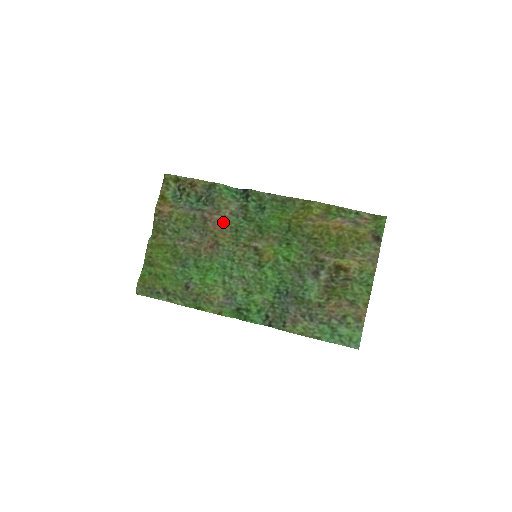
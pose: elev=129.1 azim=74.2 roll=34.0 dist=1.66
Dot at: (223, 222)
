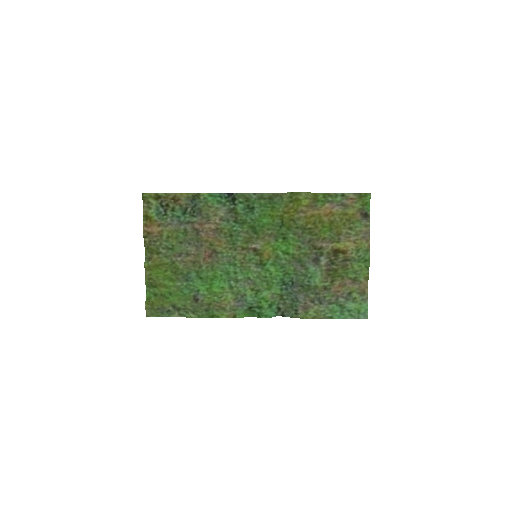
Dot at: (215, 229)
